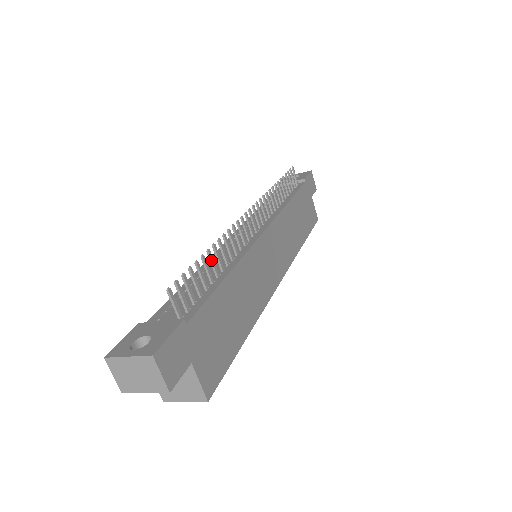
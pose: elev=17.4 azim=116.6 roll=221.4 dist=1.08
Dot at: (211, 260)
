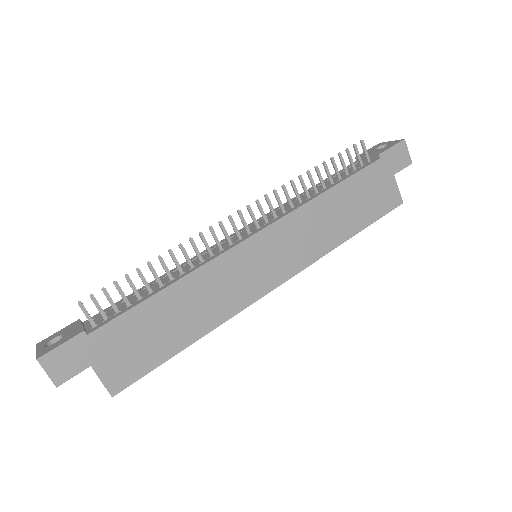
Dot at: (152, 272)
